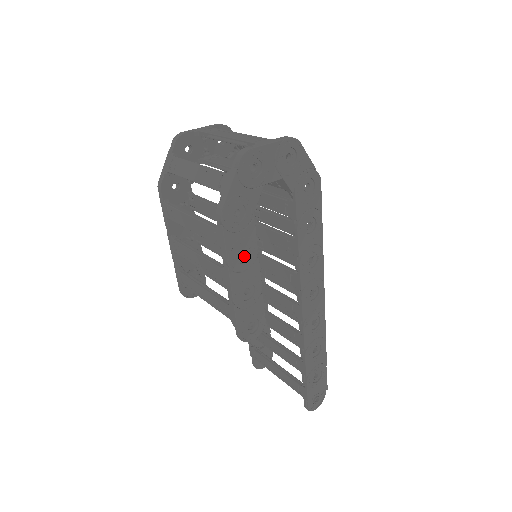
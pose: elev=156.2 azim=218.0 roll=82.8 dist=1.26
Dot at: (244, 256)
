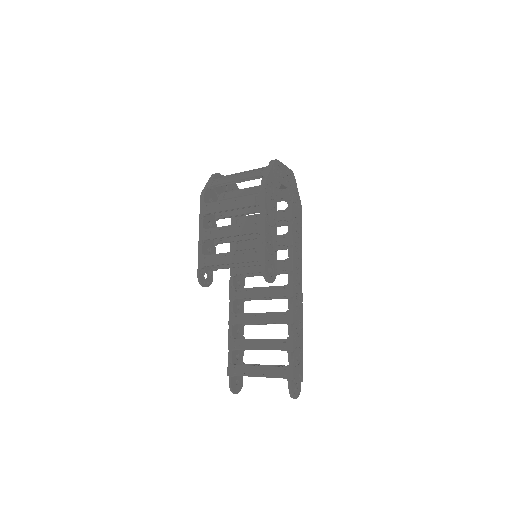
Dot at: (271, 217)
